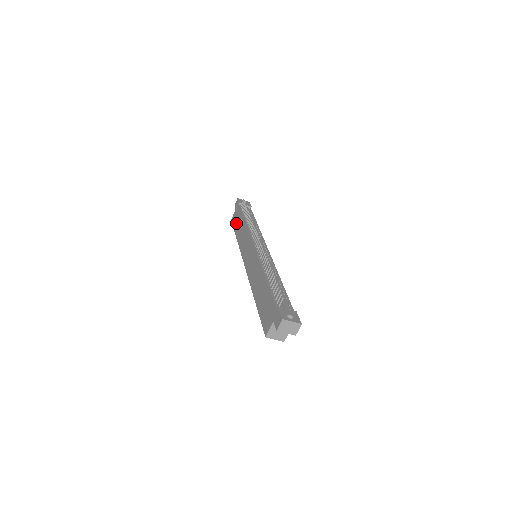
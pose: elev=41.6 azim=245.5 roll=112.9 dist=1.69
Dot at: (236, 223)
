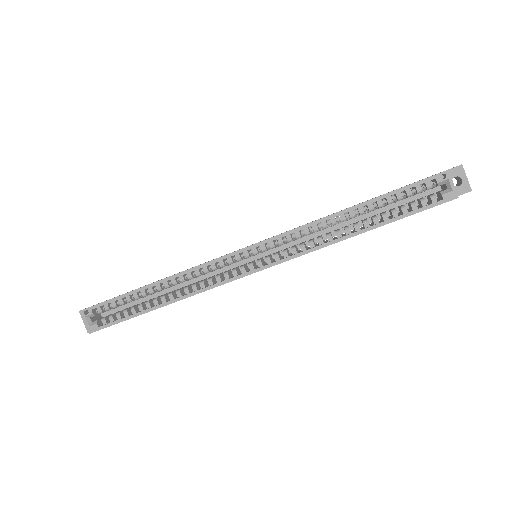
Dot at: occluded
